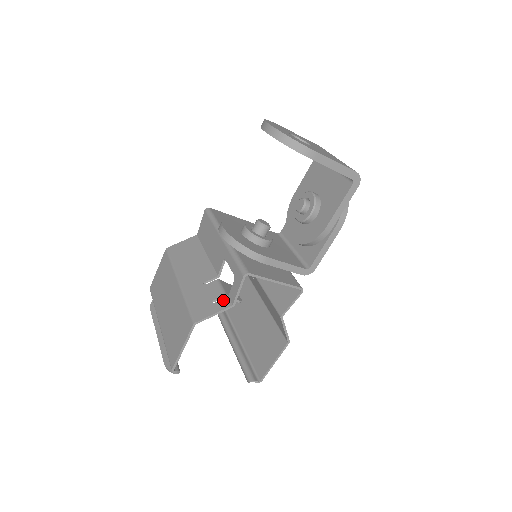
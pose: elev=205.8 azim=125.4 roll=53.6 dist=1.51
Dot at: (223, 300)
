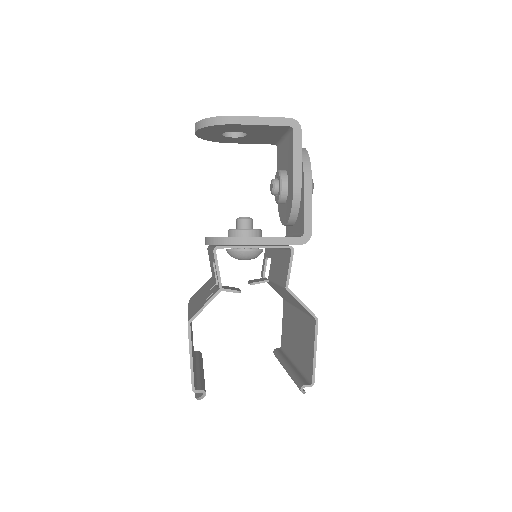
Dot at: (214, 292)
